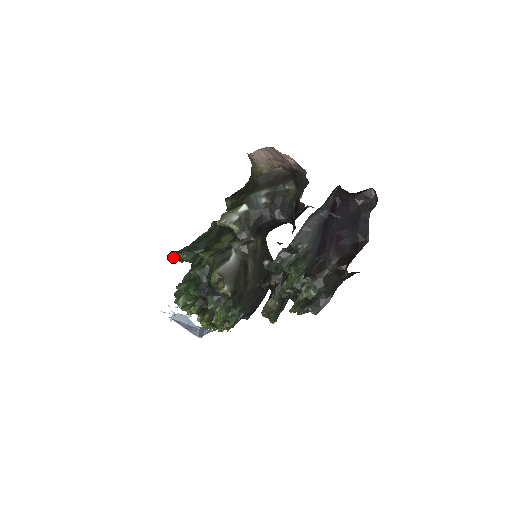
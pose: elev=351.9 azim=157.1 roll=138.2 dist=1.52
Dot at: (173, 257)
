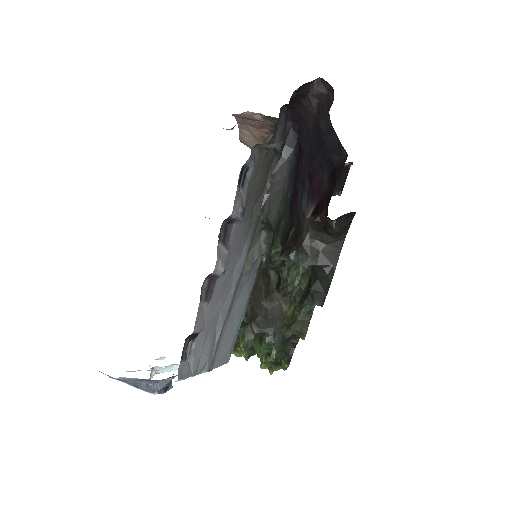
Dot at: occluded
